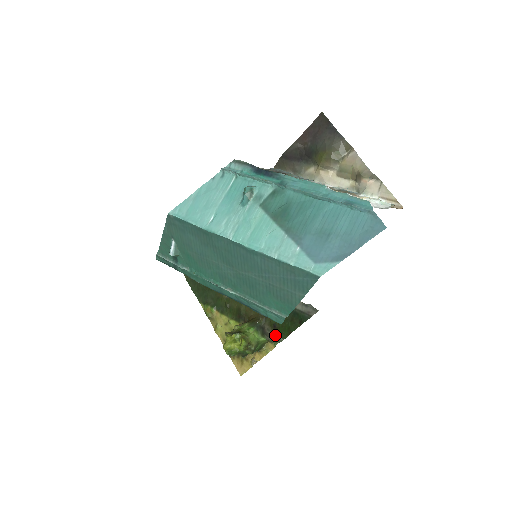
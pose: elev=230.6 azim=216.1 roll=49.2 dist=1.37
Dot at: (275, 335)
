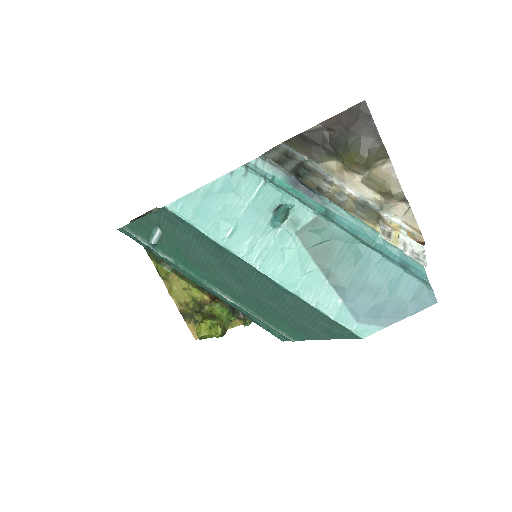
Dot at: occluded
